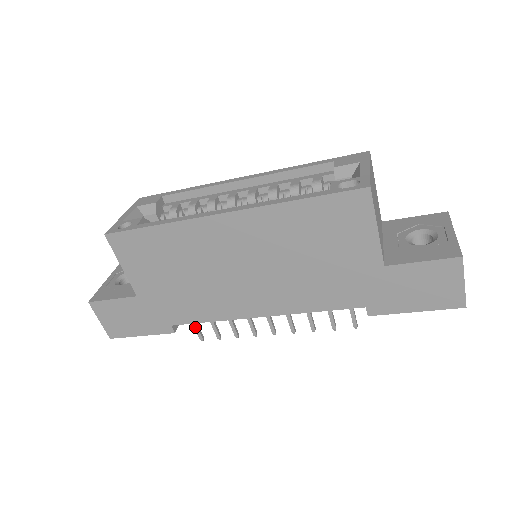
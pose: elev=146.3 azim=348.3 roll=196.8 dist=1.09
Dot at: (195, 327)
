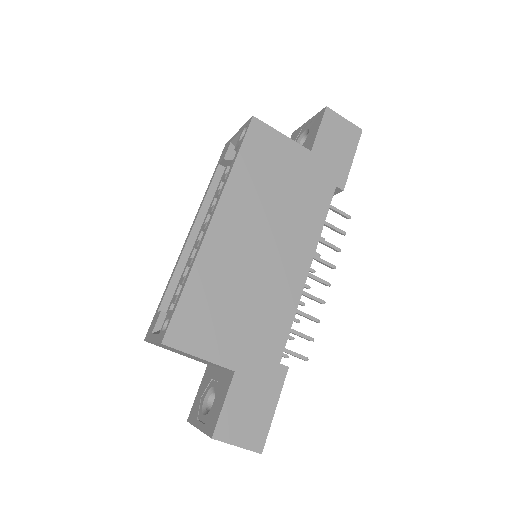
Dot at: (292, 354)
